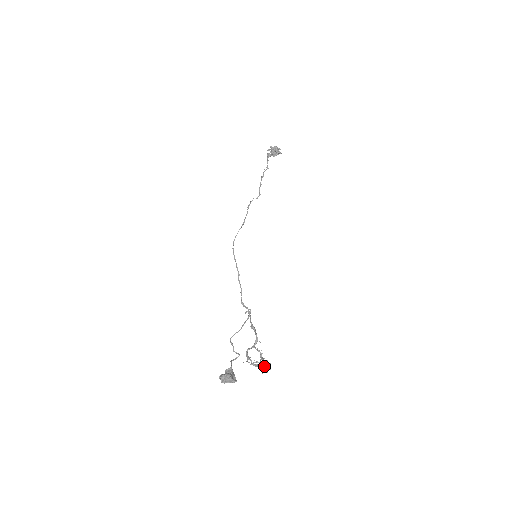
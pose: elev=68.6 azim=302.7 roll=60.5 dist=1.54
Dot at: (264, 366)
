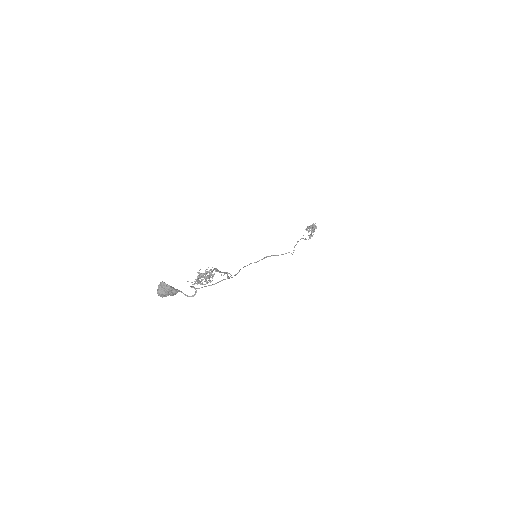
Dot at: occluded
